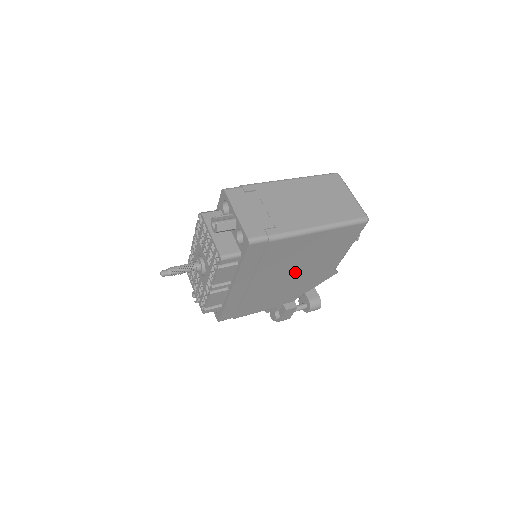
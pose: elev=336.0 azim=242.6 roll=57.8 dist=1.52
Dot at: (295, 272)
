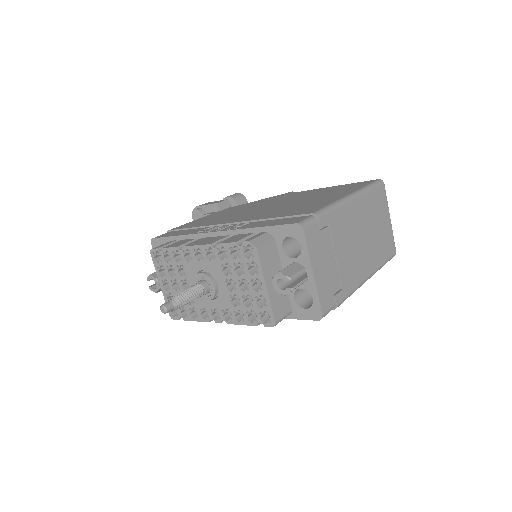
Dot at: occluded
